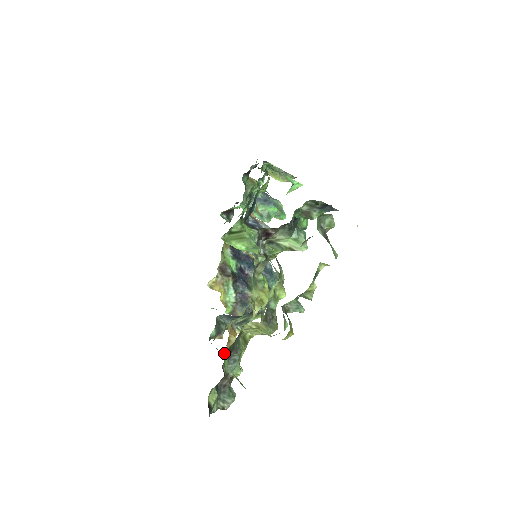
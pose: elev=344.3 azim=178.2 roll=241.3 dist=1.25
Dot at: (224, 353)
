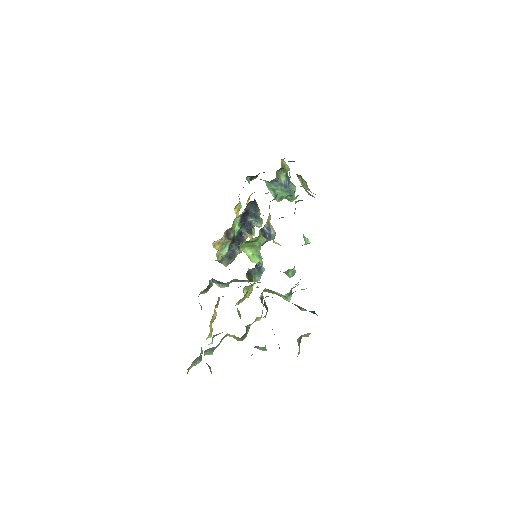
Dot at: occluded
